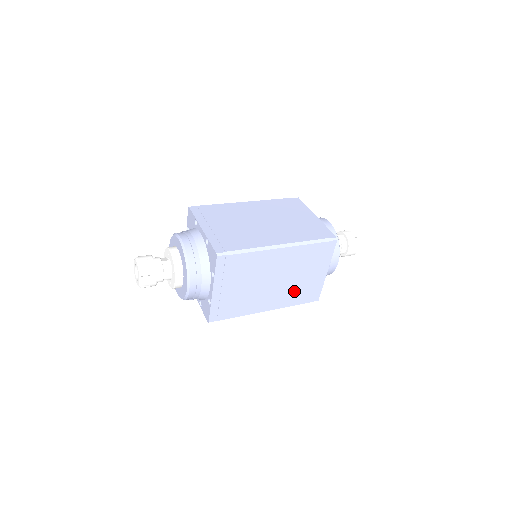
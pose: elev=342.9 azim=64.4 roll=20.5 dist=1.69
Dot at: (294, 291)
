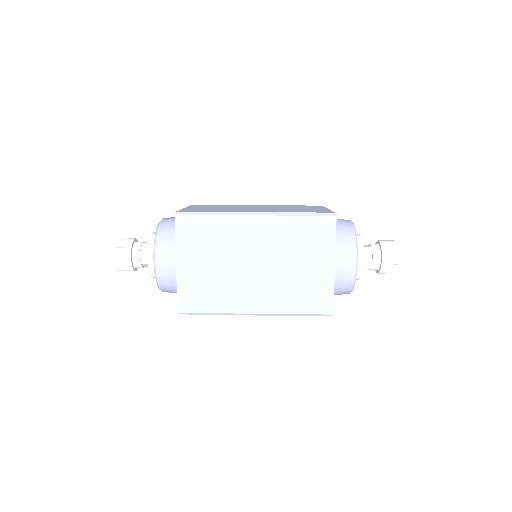
Dot at: (289, 289)
